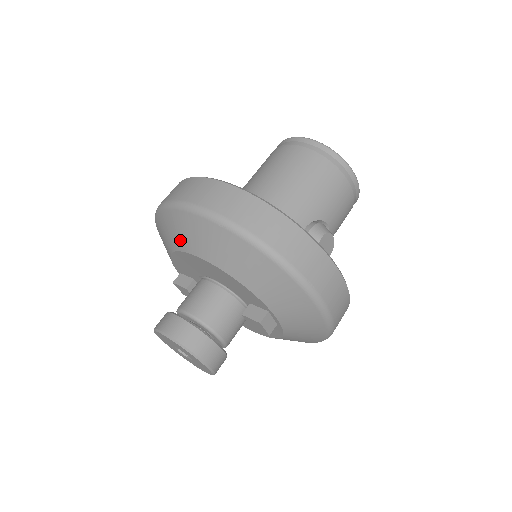
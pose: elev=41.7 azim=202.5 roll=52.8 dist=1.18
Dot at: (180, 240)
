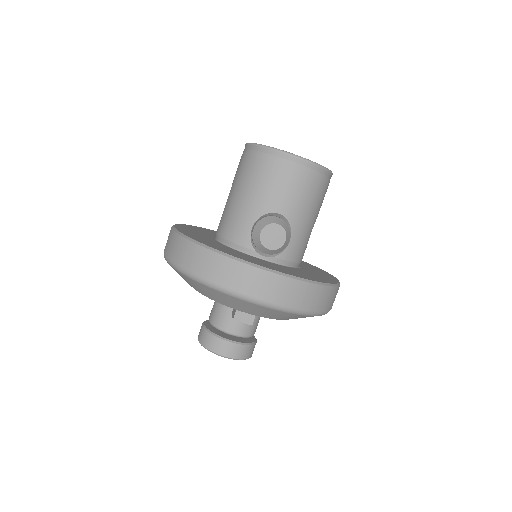
Dot at: occluded
